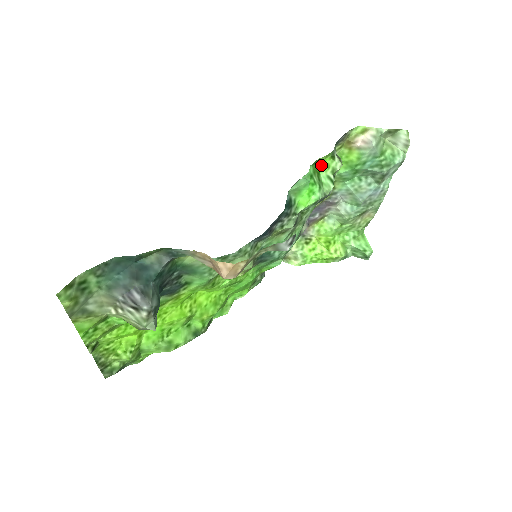
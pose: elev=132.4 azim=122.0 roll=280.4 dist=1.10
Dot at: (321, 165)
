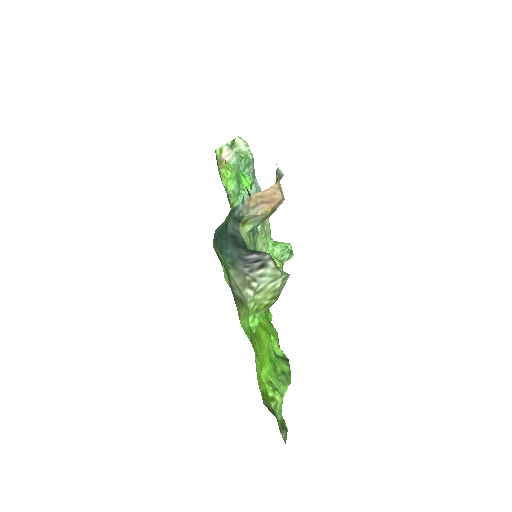
Dot at: (228, 168)
